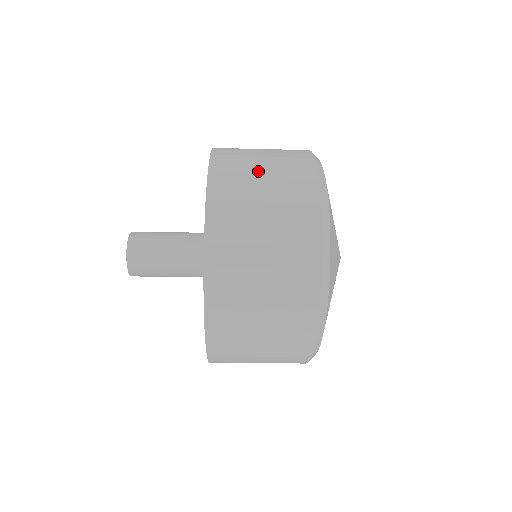
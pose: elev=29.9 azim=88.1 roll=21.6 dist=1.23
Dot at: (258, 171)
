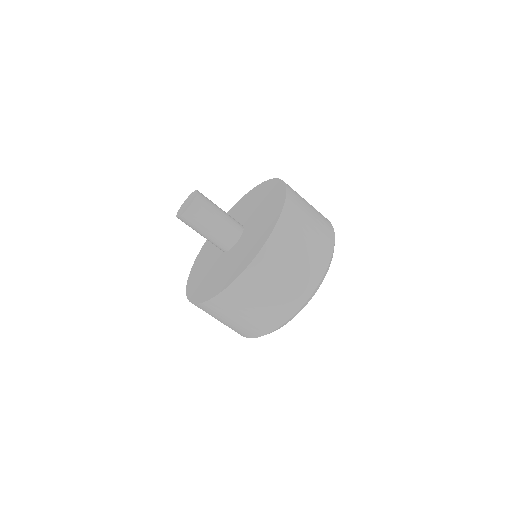
Dot at: (309, 213)
